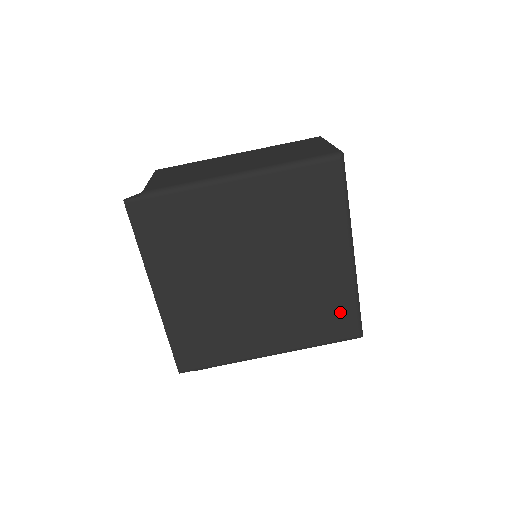
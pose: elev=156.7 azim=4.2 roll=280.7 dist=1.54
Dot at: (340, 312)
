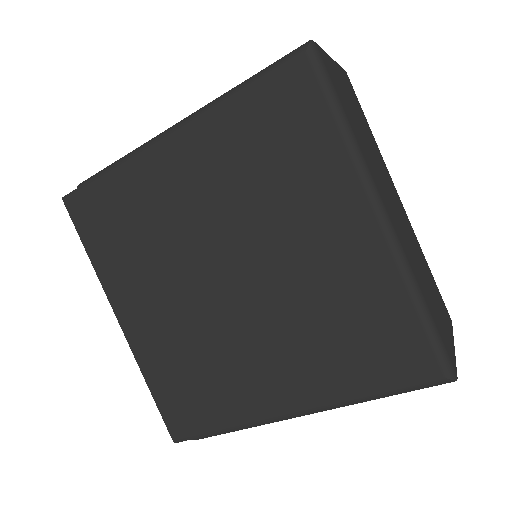
Dot at: (391, 330)
